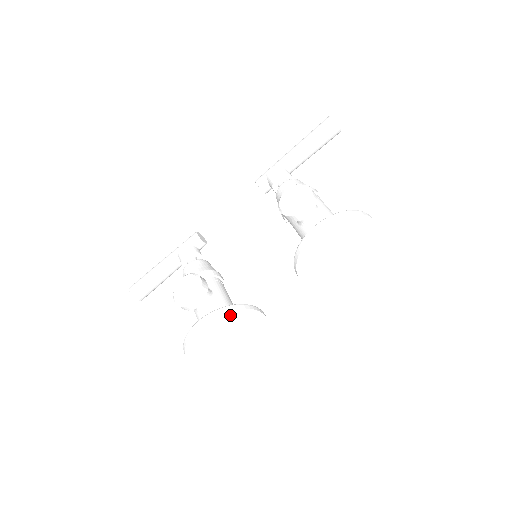
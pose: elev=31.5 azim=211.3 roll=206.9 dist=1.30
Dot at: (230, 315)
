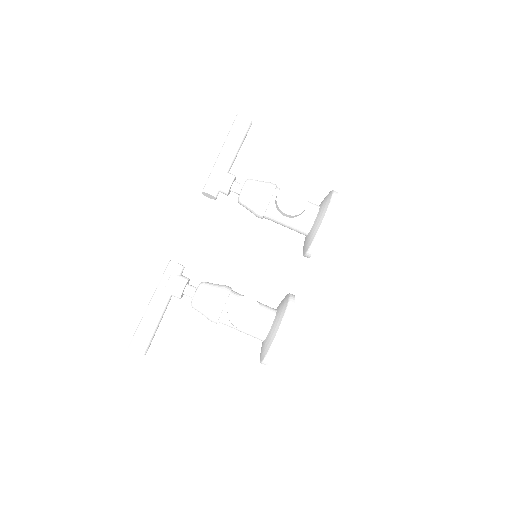
Dot at: occluded
